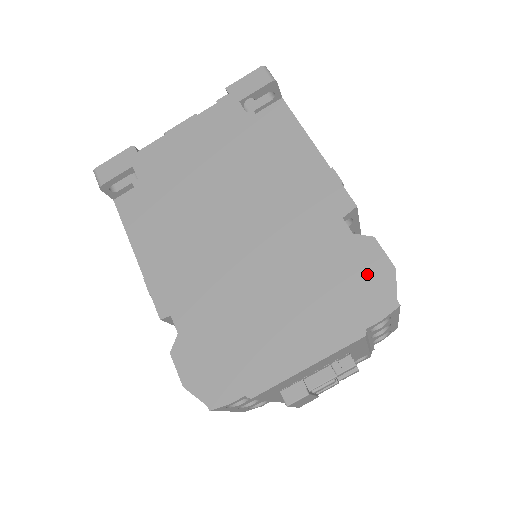
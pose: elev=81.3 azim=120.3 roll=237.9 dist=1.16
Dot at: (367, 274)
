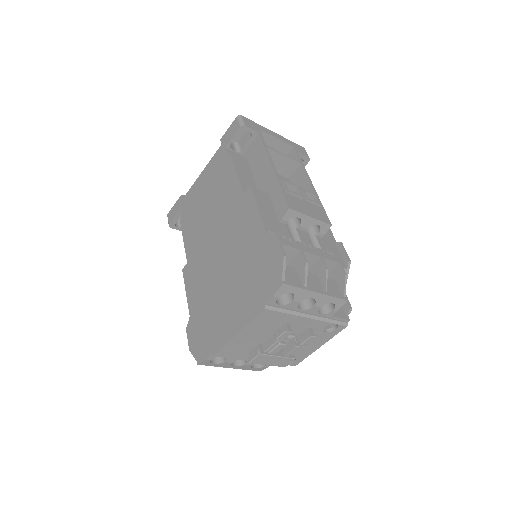
Dot at: (270, 263)
